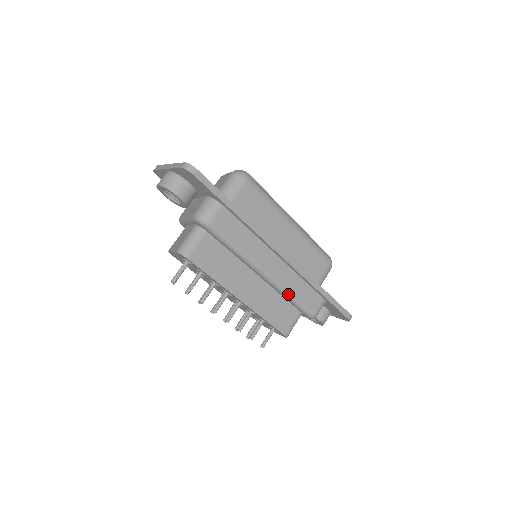
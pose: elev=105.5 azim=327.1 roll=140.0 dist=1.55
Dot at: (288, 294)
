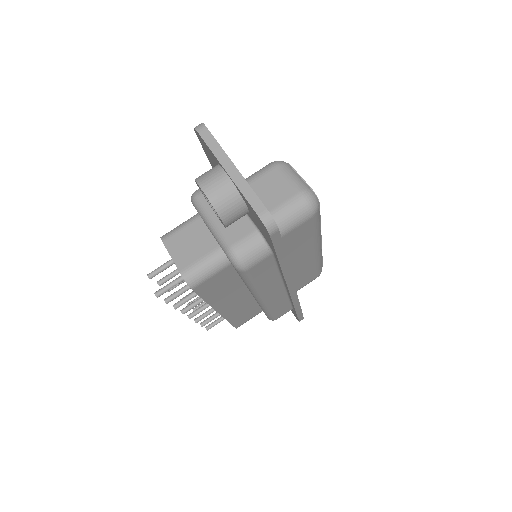
Dot at: (267, 311)
